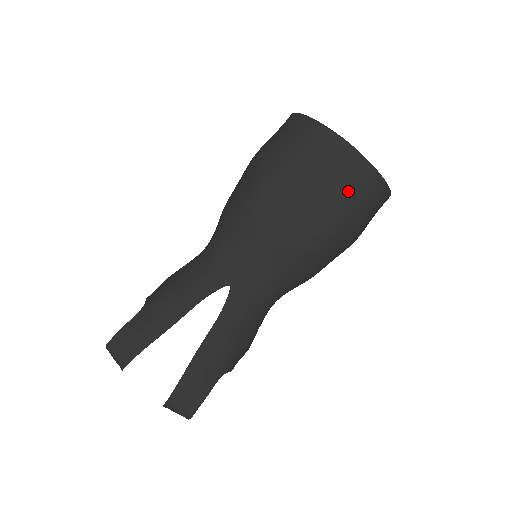
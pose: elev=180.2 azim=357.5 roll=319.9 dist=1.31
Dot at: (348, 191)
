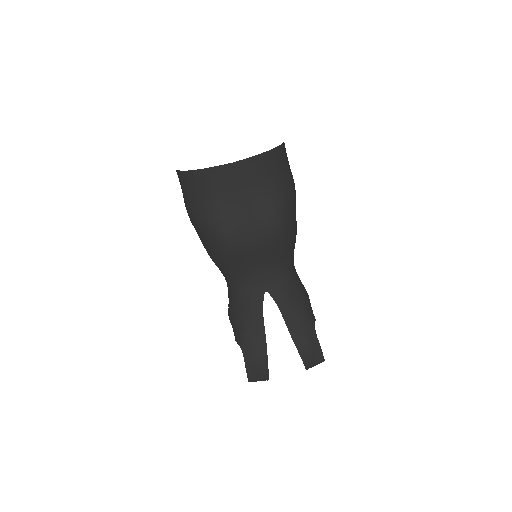
Dot at: (264, 183)
